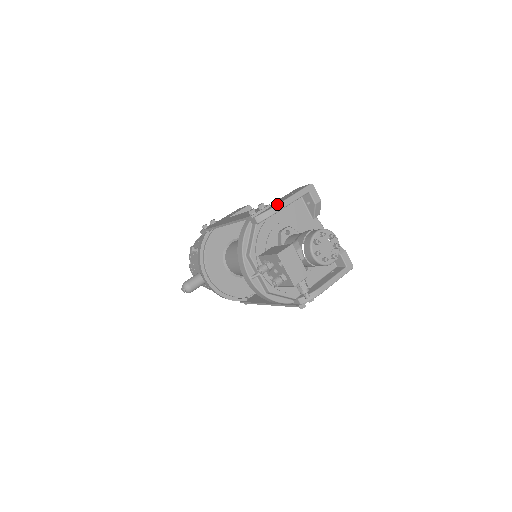
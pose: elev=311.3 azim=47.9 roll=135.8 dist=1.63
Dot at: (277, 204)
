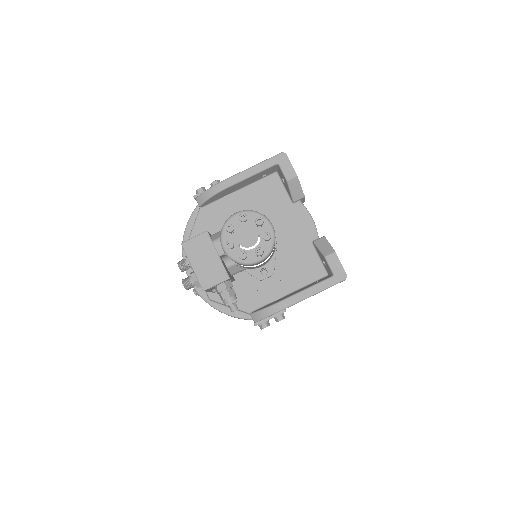
Dot at: (223, 180)
